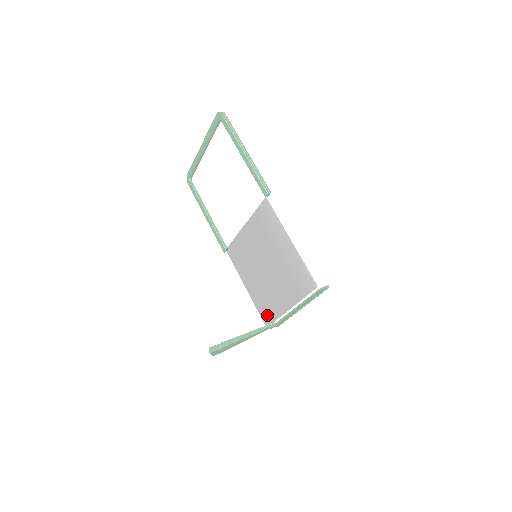
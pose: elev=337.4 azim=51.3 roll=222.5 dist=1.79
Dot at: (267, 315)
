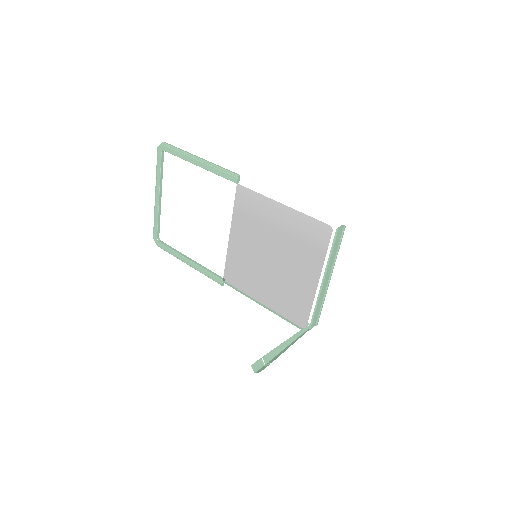
Dot at: (298, 314)
